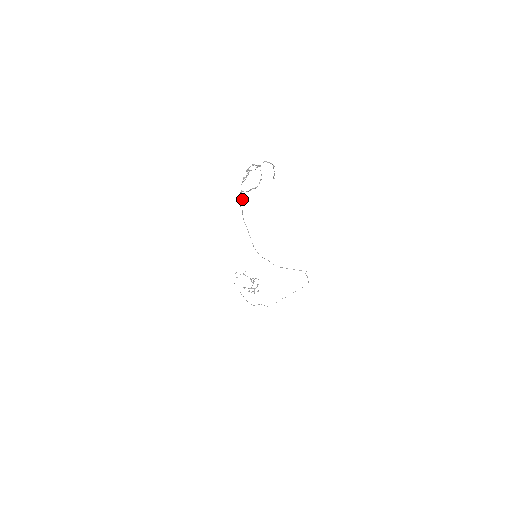
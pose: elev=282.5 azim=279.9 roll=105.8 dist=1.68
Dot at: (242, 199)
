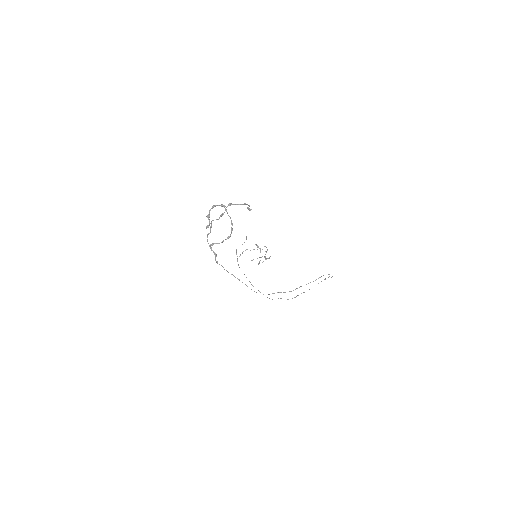
Dot at: (215, 255)
